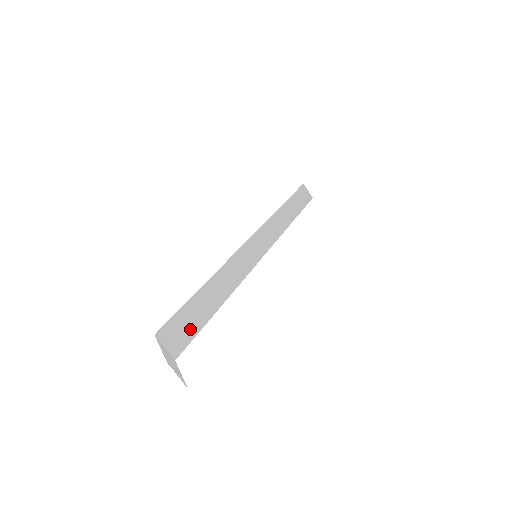
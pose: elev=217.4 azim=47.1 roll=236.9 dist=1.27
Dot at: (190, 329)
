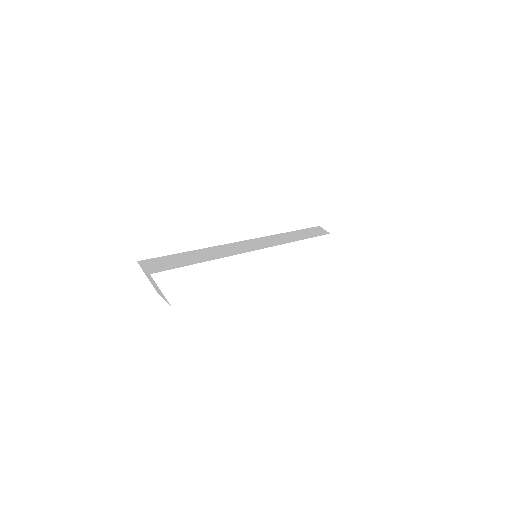
Dot at: (168, 265)
